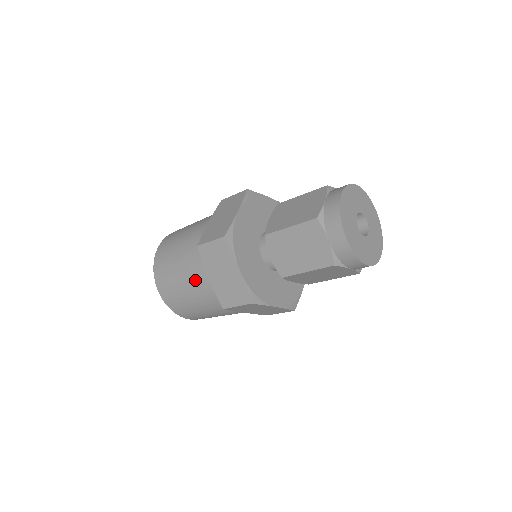
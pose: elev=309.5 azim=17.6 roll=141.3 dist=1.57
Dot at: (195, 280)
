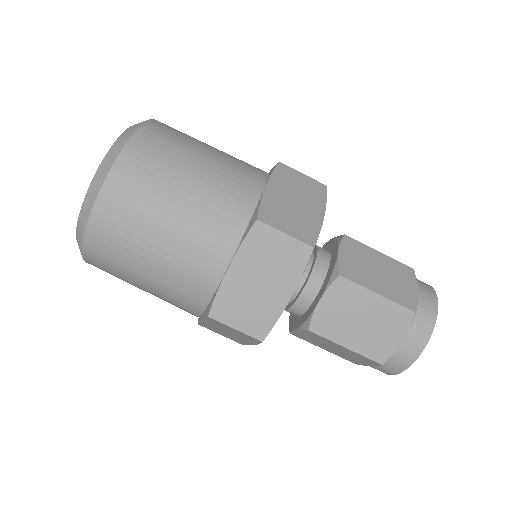
Dot at: (172, 304)
